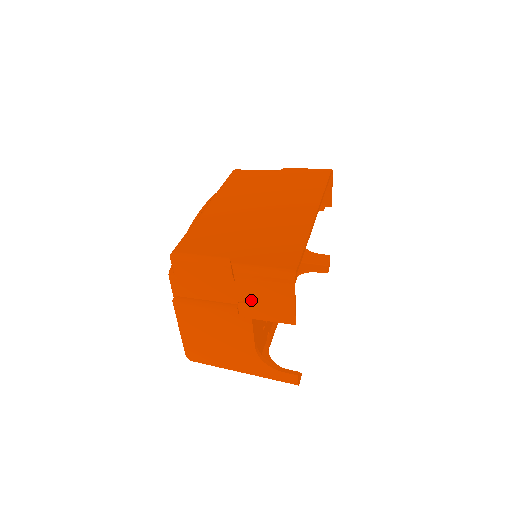
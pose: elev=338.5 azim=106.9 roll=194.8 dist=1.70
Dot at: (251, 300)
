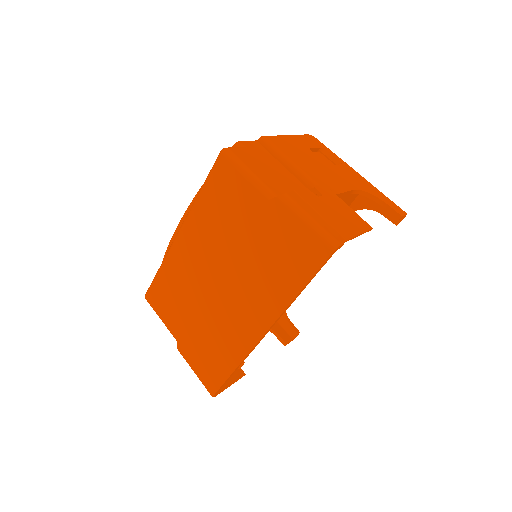
Dot at: occluded
